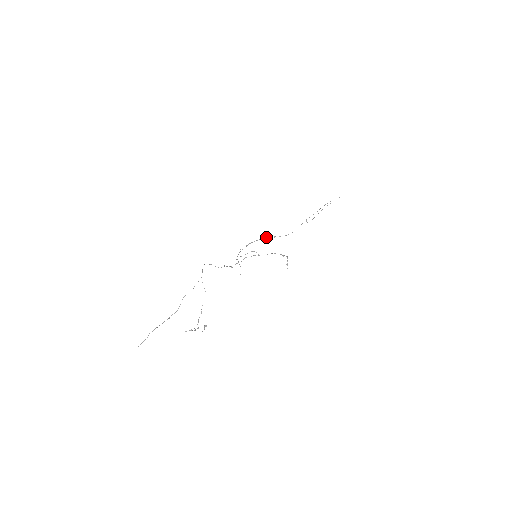
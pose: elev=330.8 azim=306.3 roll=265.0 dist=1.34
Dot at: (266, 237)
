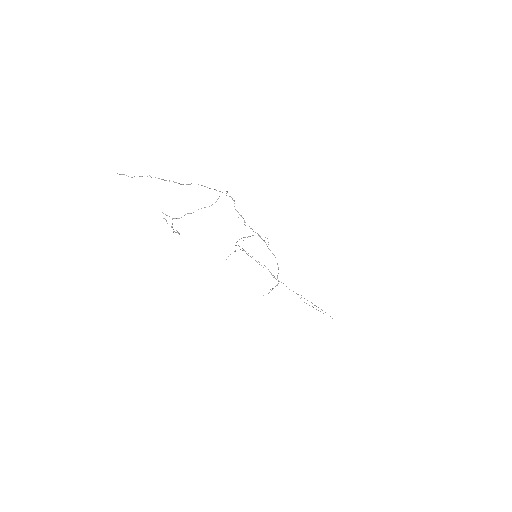
Dot at: occluded
